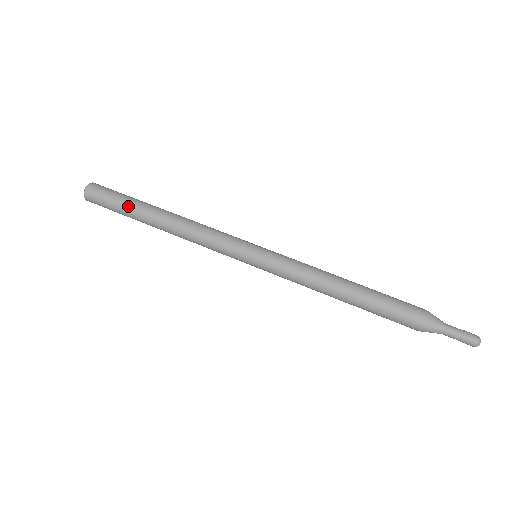
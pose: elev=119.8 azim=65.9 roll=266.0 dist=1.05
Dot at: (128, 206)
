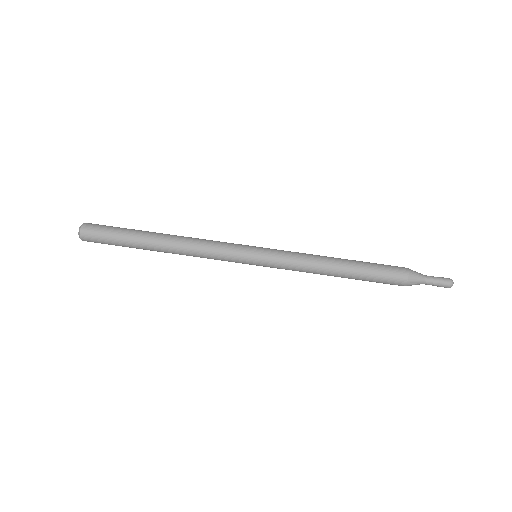
Dot at: (129, 232)
